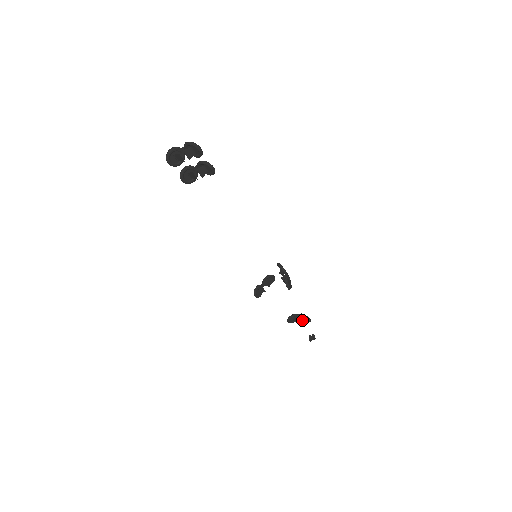
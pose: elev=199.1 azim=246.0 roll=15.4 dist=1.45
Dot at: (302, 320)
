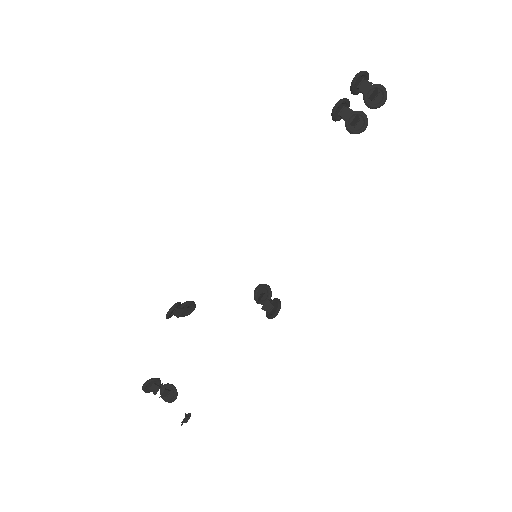
Dot at: (164, 393)
